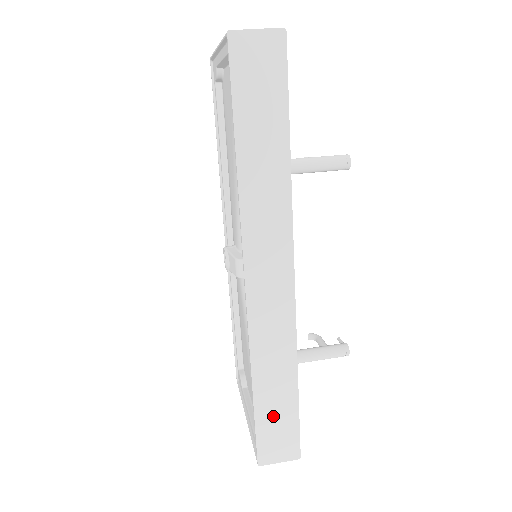
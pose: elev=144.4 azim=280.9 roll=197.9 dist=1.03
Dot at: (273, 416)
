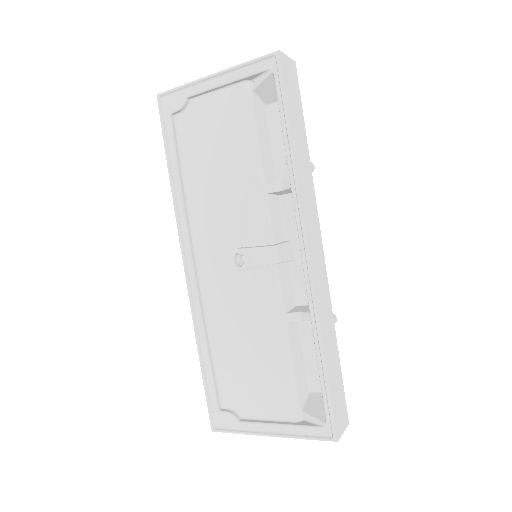
Dot at: (334, 382)
